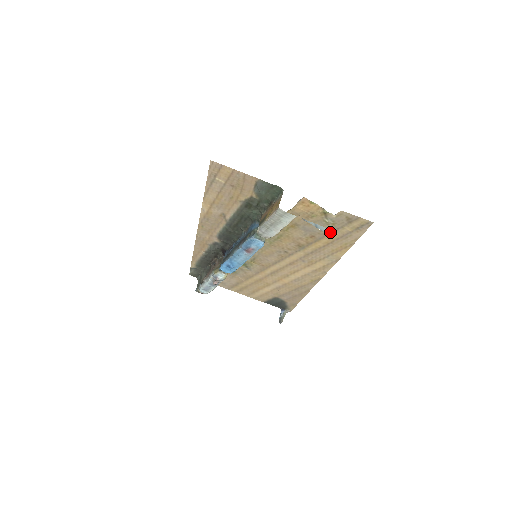
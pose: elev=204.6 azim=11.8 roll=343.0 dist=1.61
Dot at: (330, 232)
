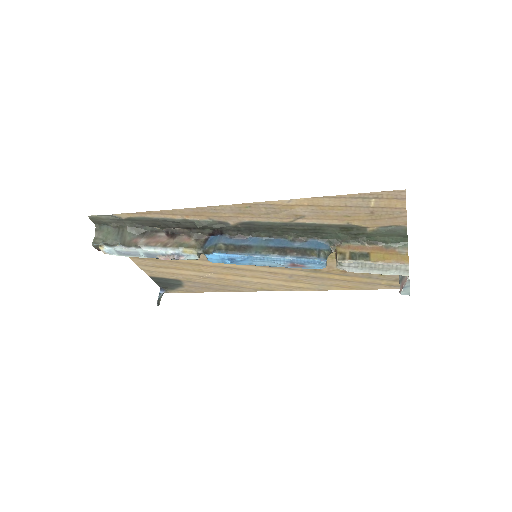
Dot at: (405, 294)
